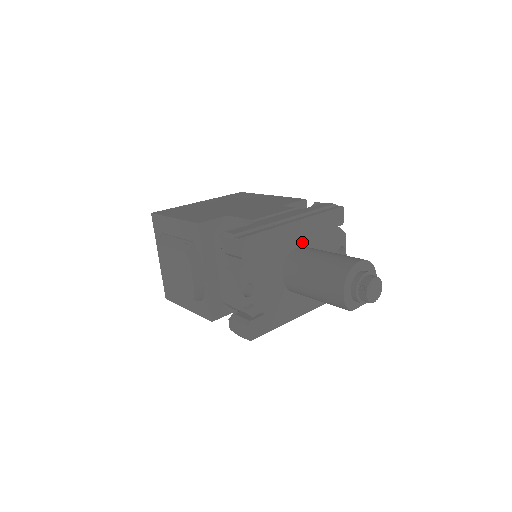
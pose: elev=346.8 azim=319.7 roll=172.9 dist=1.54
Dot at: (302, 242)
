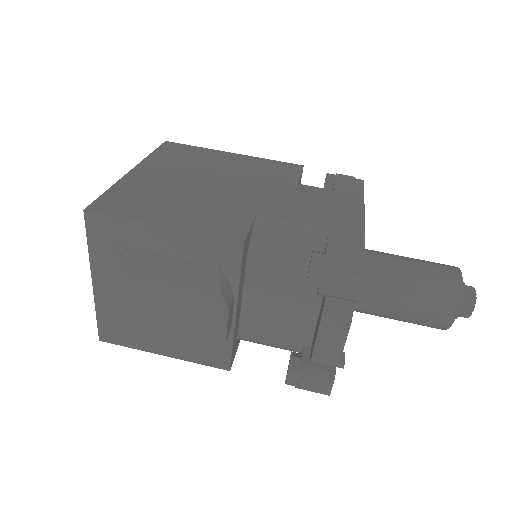
Dot at: occluded
